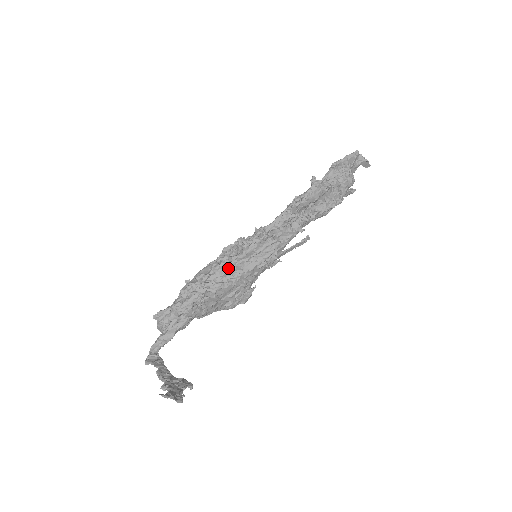
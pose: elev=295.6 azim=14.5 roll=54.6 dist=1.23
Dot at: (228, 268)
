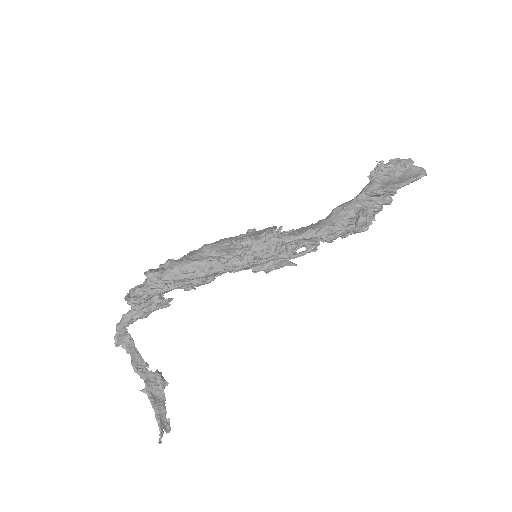
Dot at: (224, 271)
